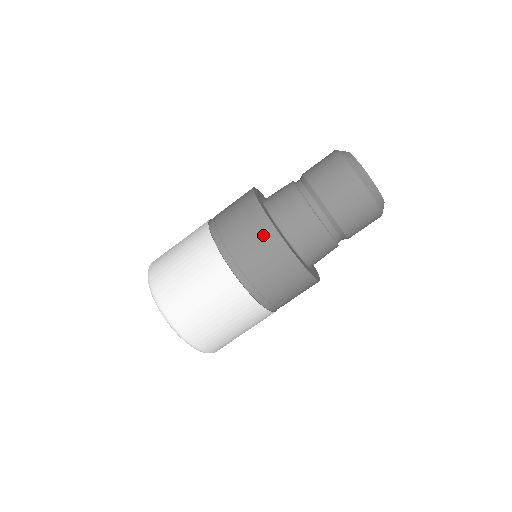
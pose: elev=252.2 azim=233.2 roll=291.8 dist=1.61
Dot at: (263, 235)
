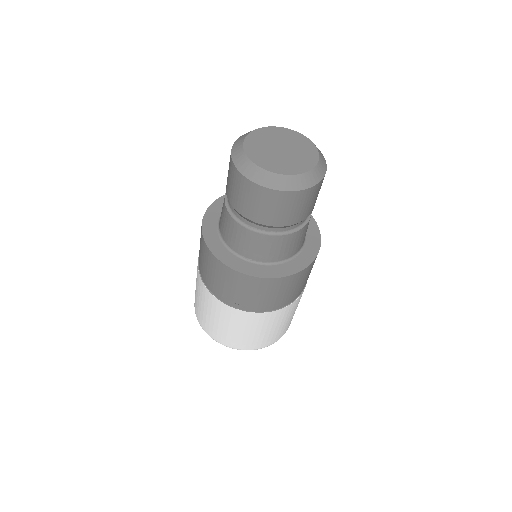
Dot at: (202, 244)
